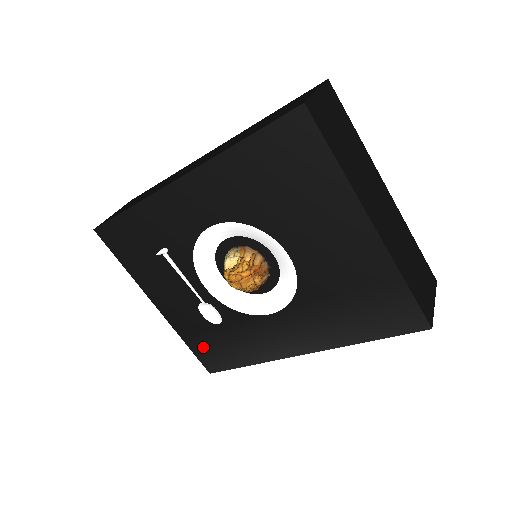
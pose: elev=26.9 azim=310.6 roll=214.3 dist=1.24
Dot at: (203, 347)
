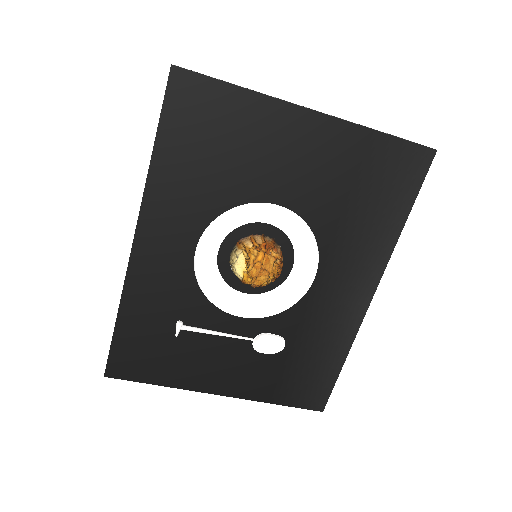
Dot at: (293, 389)
